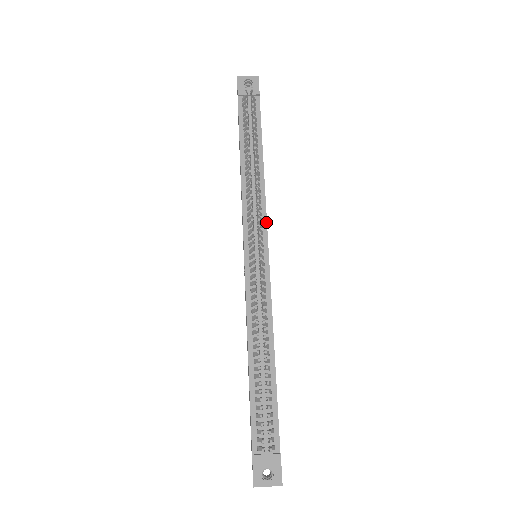
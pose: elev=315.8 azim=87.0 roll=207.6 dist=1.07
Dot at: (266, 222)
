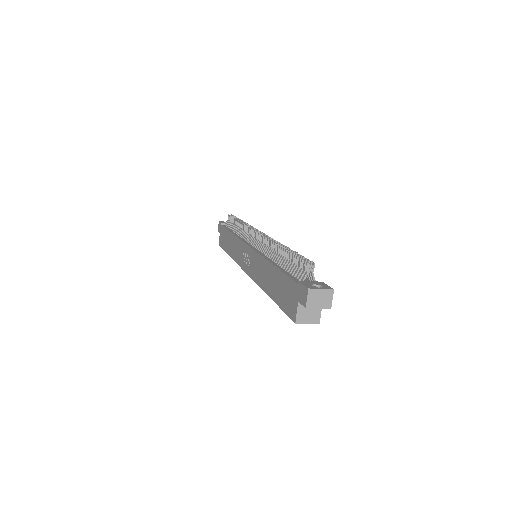
Dot at: occluded
